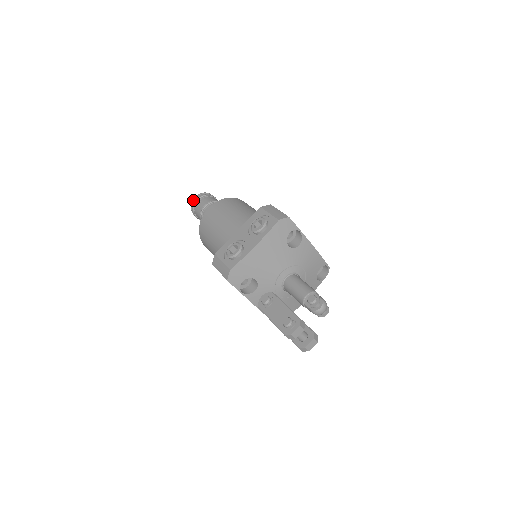
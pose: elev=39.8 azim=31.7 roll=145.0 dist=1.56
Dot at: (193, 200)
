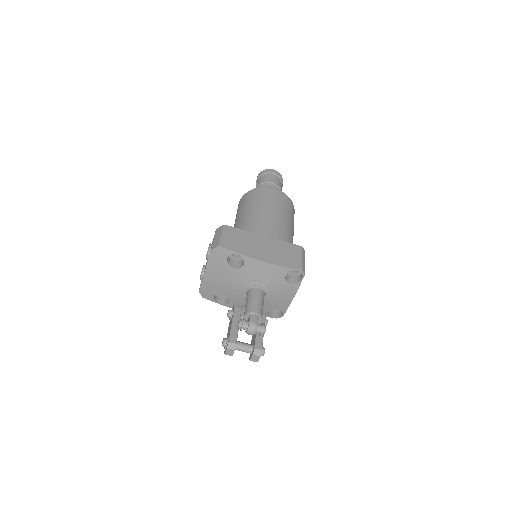
Dot at: occluded
